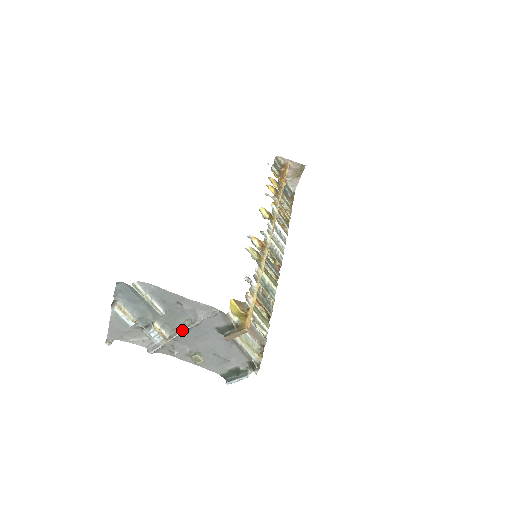
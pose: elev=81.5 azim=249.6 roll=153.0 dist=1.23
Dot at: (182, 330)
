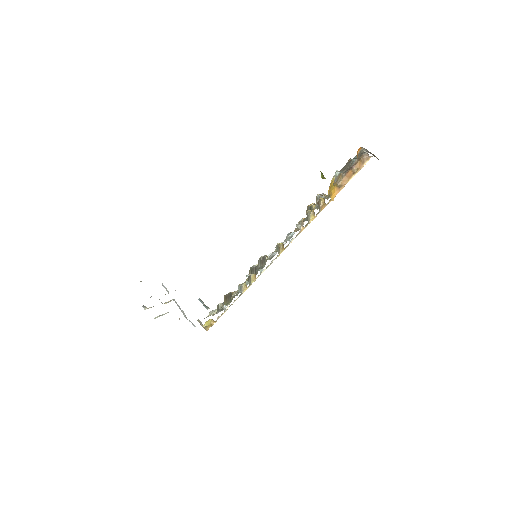
Dot at: (179, 308)
